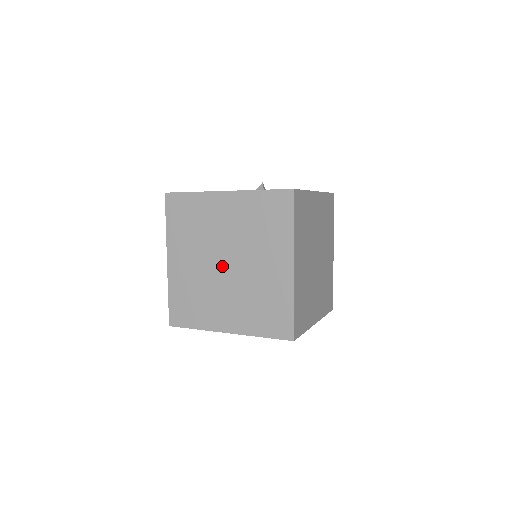
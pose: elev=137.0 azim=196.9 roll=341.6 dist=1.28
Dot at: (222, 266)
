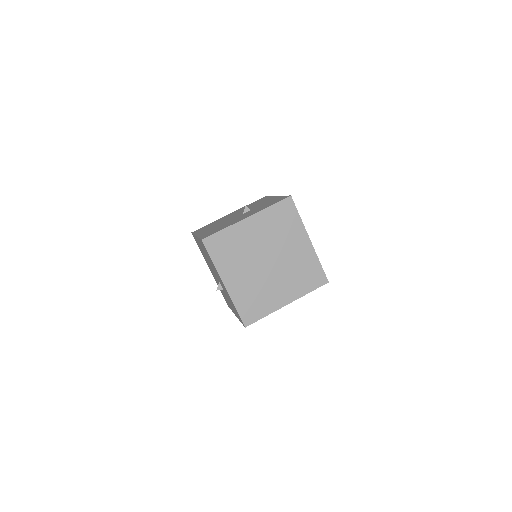
Dot at: (266, 265)
